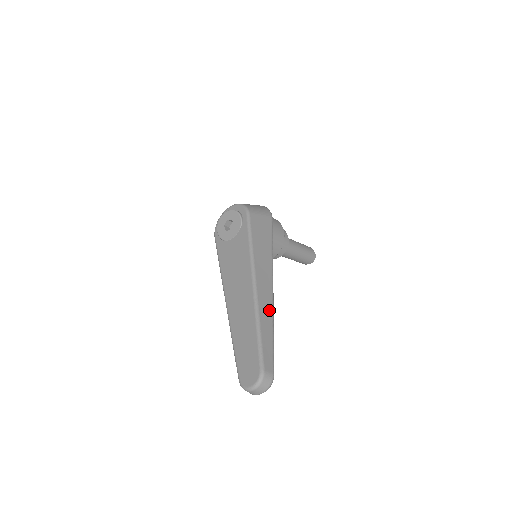
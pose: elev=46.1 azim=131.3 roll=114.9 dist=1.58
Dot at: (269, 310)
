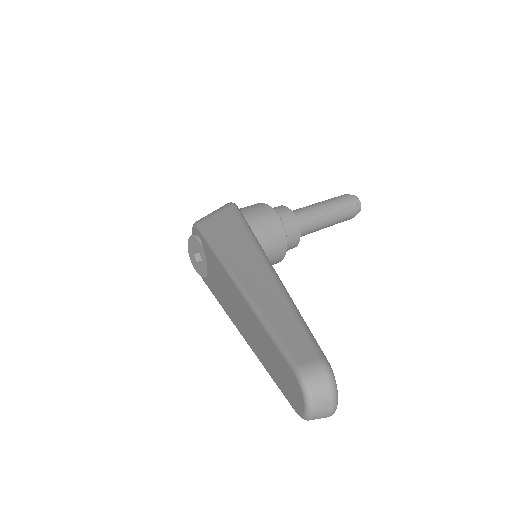
Dot at: (272, 289)
